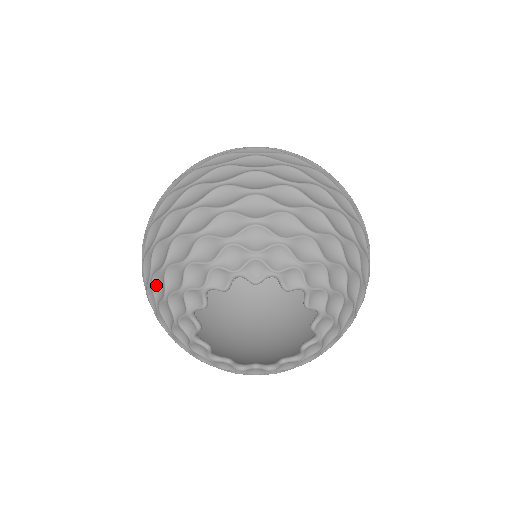
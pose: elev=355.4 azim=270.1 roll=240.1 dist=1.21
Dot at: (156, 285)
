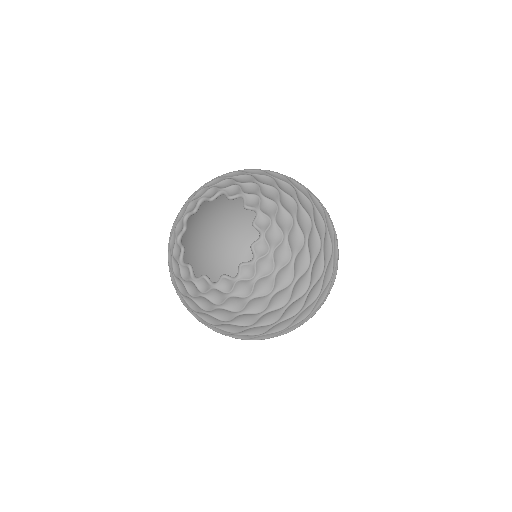
Dot at: occluded
